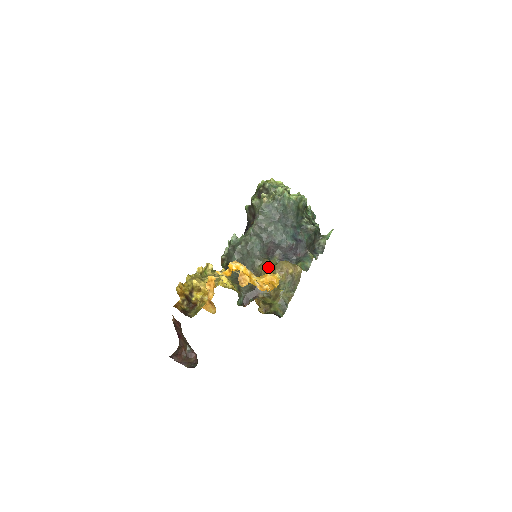
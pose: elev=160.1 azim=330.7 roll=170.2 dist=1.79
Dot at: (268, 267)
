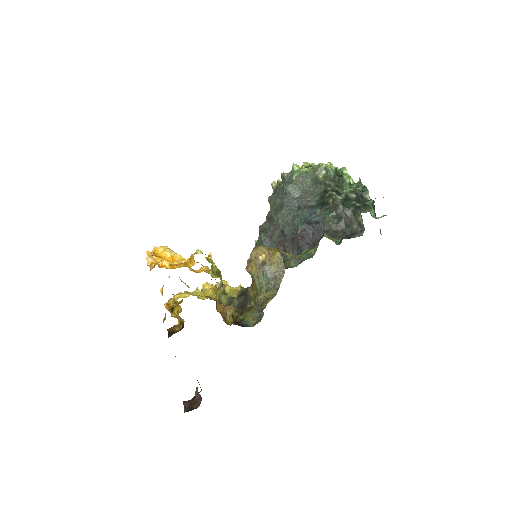
Dot at: occluded
